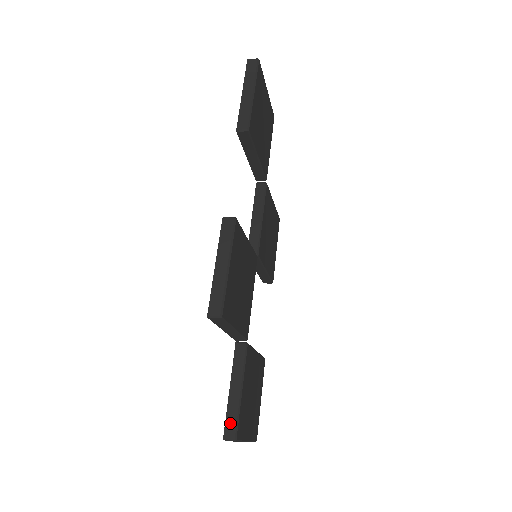
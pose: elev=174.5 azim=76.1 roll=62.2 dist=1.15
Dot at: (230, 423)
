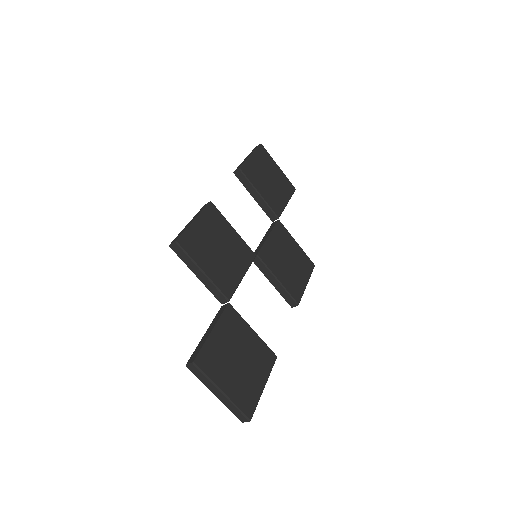
Dot at: (195, 353)
